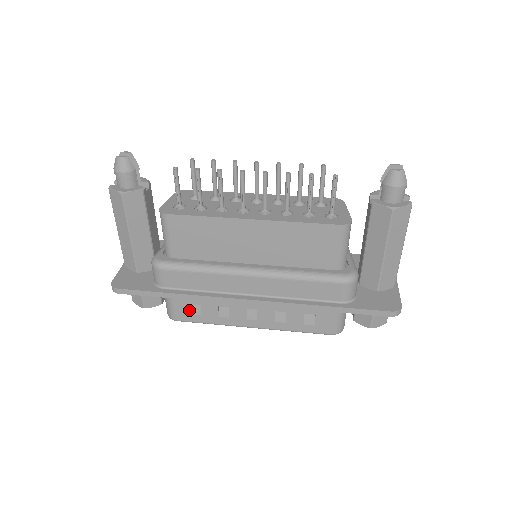
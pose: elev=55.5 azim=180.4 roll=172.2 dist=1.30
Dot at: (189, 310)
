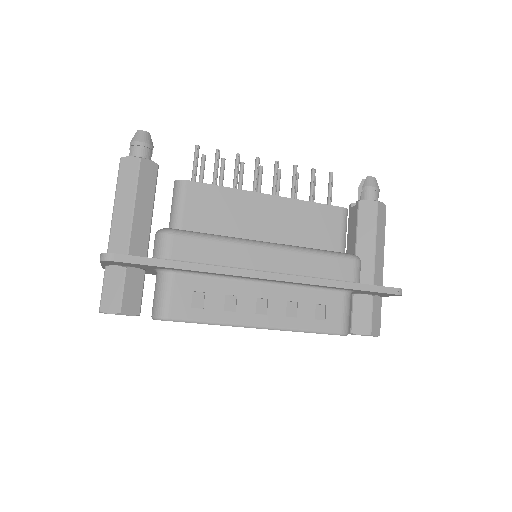
Dot at: (189, 301)
